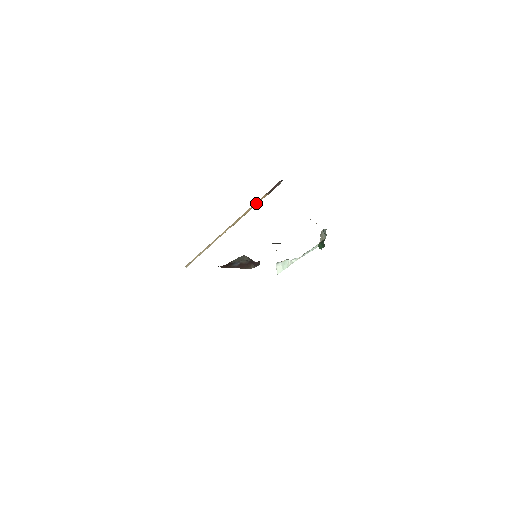
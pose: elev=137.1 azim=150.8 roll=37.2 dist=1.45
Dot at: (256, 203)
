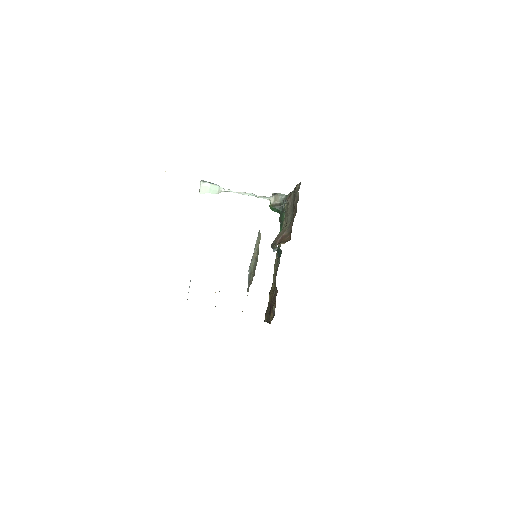
Dot at: occluded
